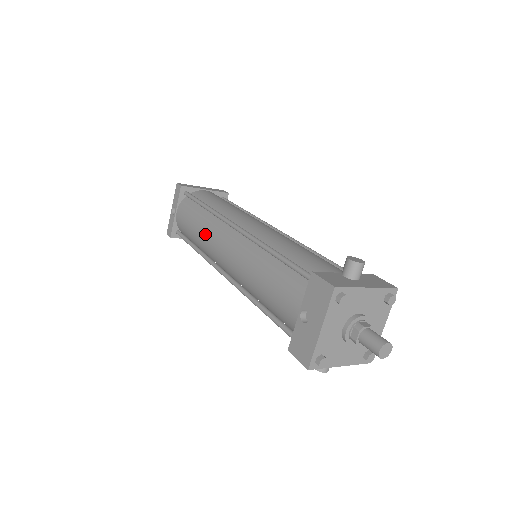
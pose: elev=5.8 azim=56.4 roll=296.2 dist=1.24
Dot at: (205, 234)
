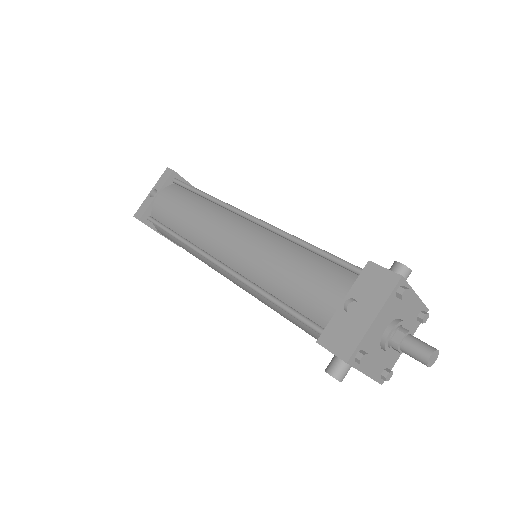
Dot at: (201, 219)
